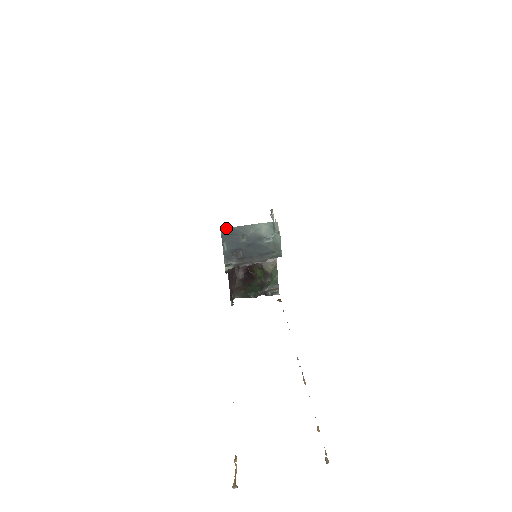
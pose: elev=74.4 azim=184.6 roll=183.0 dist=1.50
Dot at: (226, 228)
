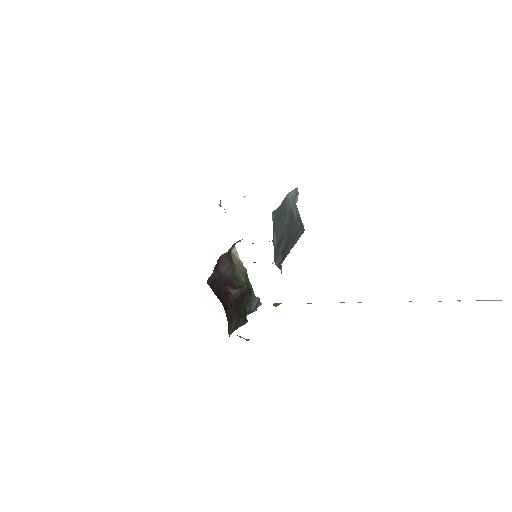
Dot at: (276, 209)
